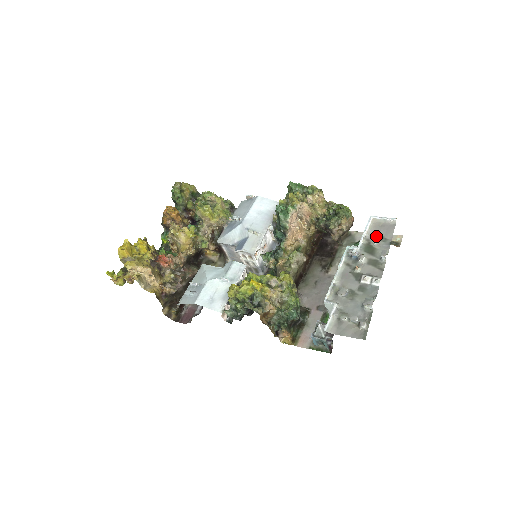
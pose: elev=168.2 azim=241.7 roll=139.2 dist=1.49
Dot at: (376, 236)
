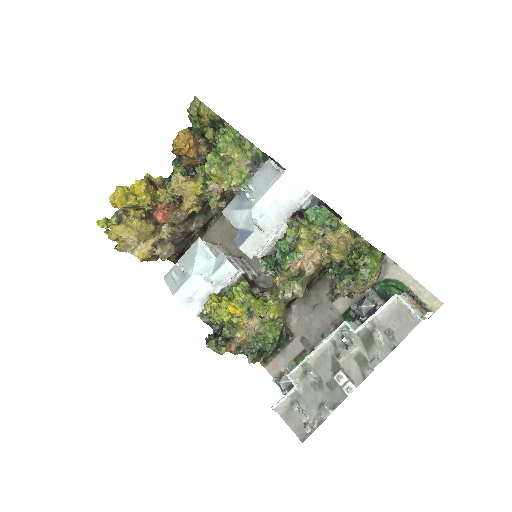
Dot at: (385, 326)
